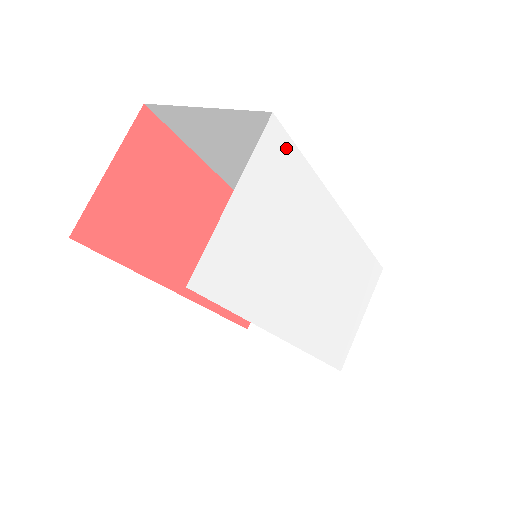
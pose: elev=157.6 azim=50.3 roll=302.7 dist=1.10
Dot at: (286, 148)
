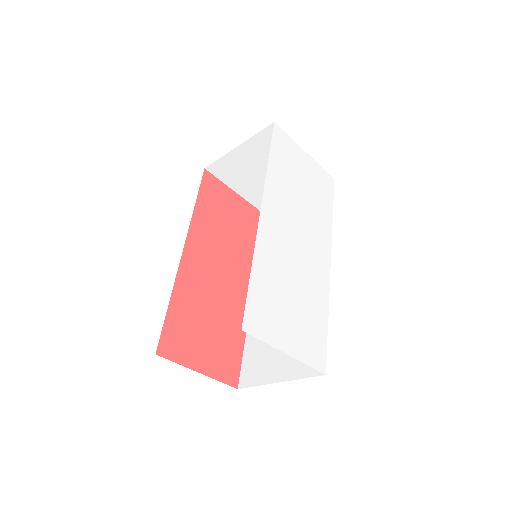
Dot at: (330, 192)
